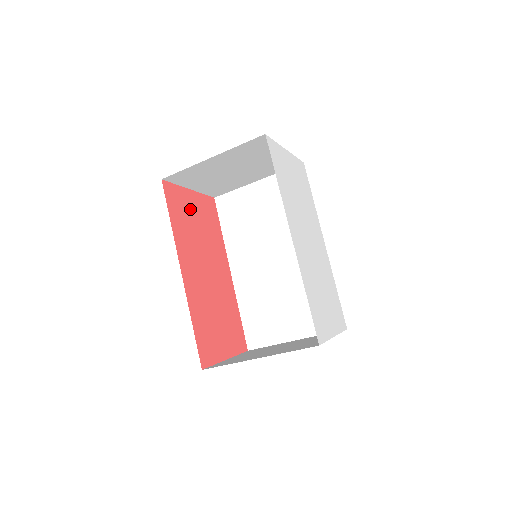
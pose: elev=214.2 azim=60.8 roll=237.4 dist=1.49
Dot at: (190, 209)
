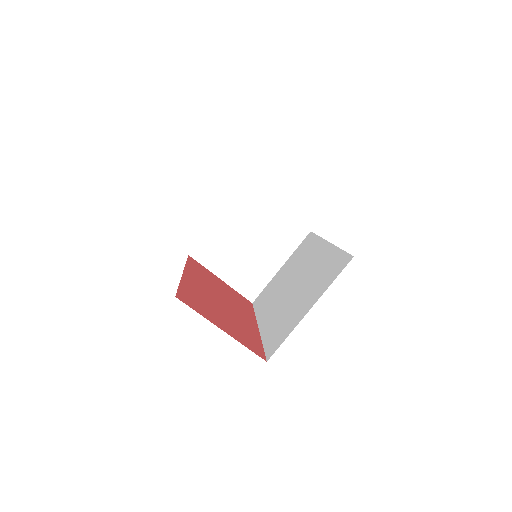
Dot at: (215, 280)
